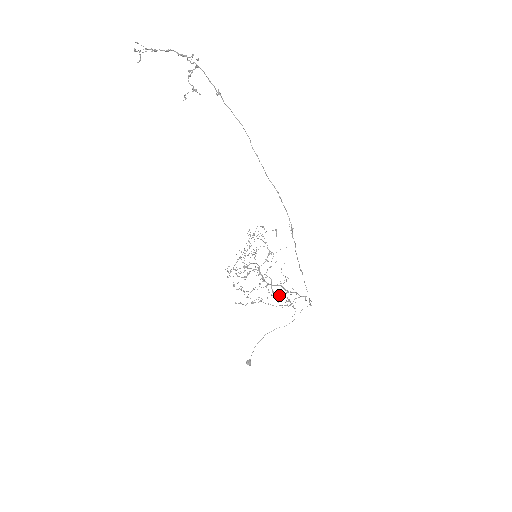
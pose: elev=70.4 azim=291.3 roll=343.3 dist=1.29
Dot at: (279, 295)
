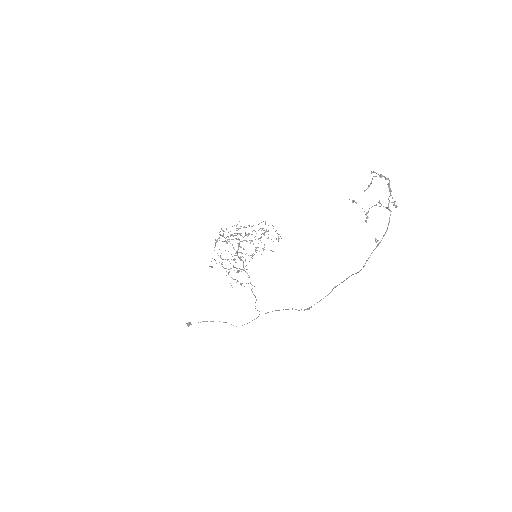
Dot at: (237, 268)
